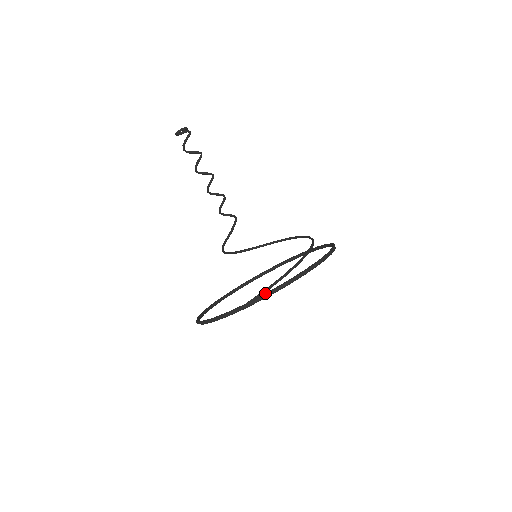
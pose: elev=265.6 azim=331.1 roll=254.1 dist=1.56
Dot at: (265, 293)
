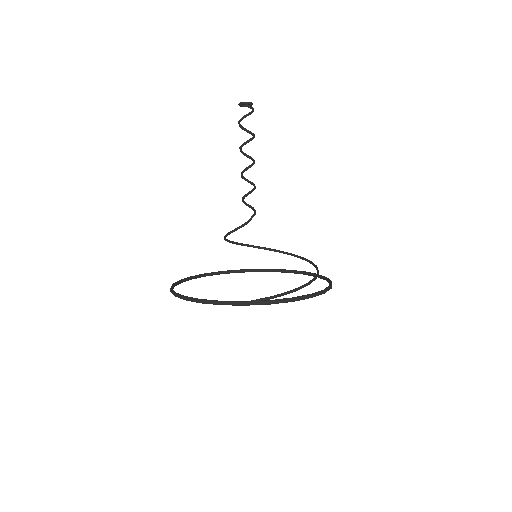
Dot at: (271, 300)
